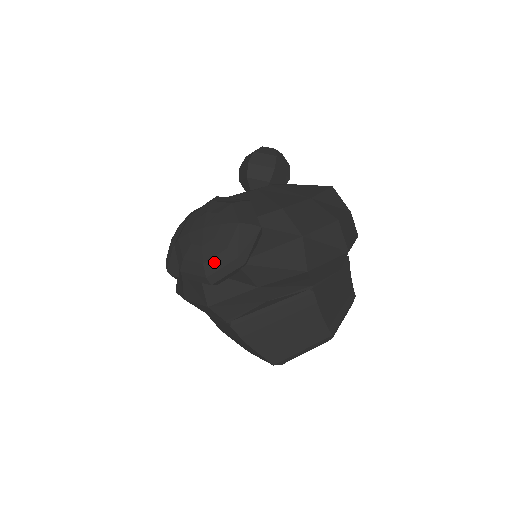
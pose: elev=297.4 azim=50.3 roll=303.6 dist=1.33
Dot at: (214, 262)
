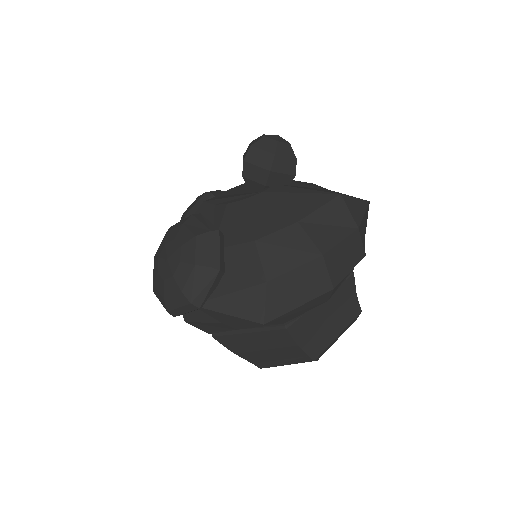
Dot at: (172, 300)
